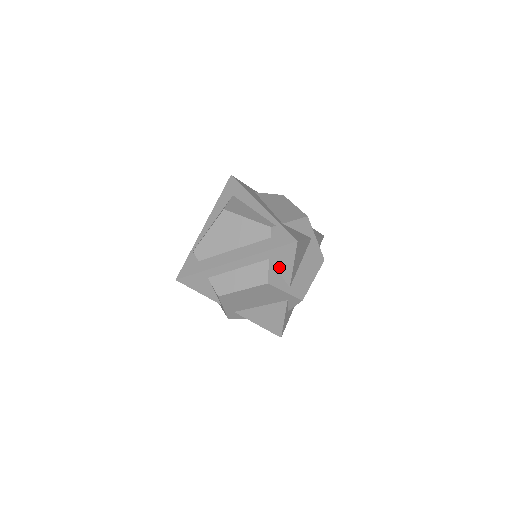
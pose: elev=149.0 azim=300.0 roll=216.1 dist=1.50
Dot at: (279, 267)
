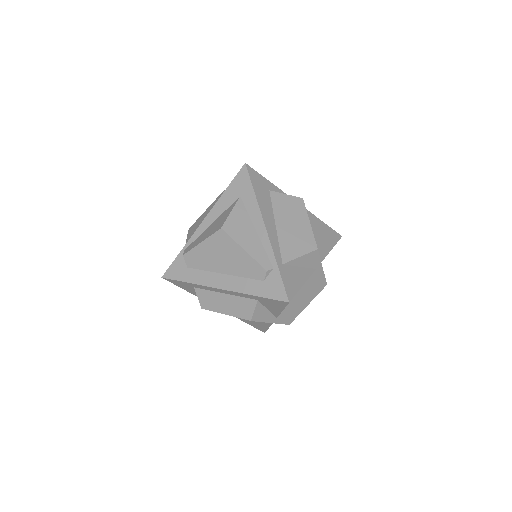
Dot at: (267, 306)
